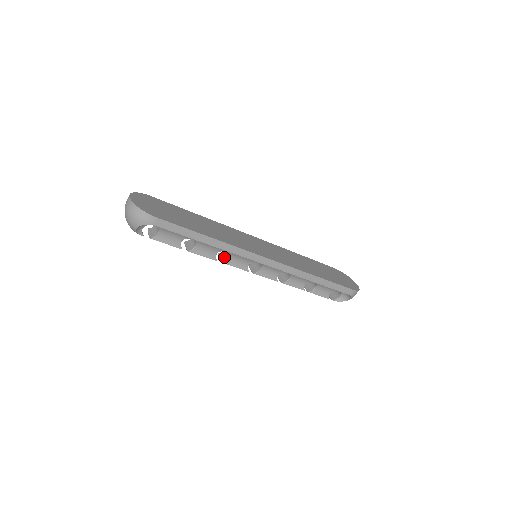
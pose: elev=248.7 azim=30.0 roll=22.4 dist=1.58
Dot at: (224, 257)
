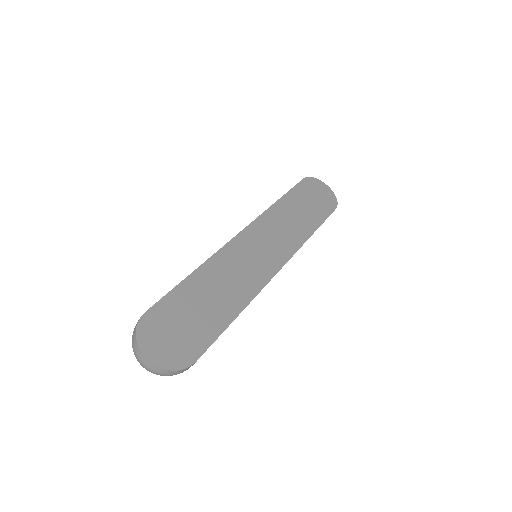
Dot at: occluded
